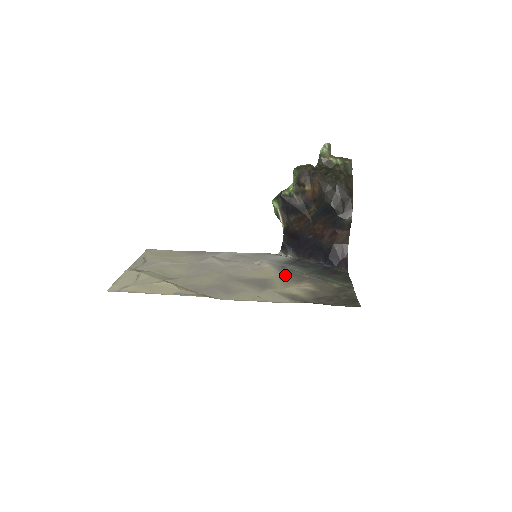
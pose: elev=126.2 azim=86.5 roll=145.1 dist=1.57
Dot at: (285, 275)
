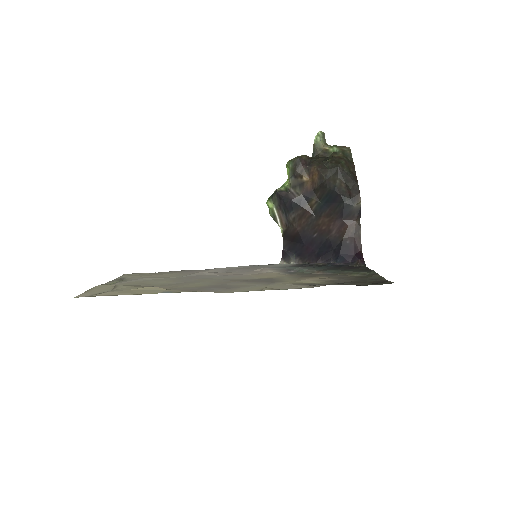
Dot at: (293, 275)
